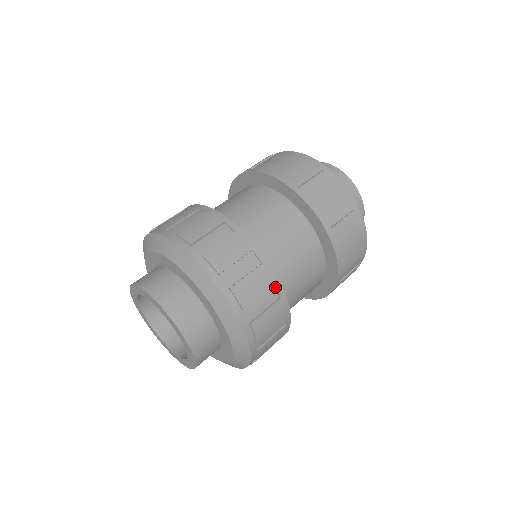
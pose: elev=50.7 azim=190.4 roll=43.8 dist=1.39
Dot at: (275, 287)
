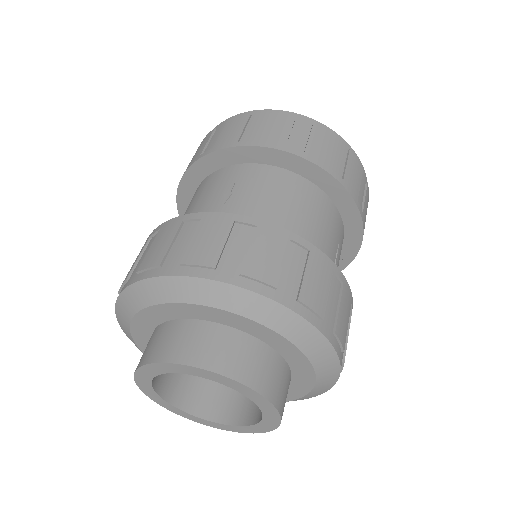
Dot at: (333, 274)
